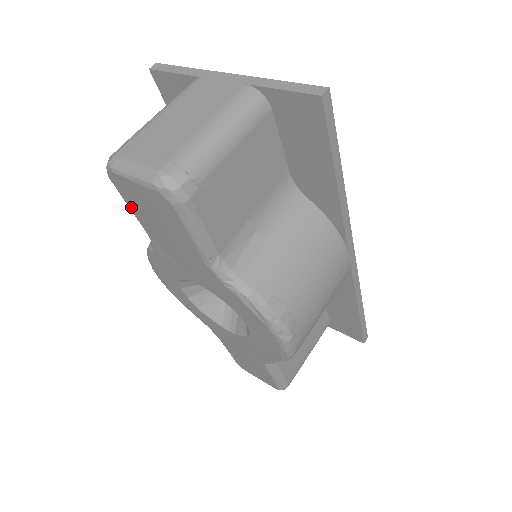
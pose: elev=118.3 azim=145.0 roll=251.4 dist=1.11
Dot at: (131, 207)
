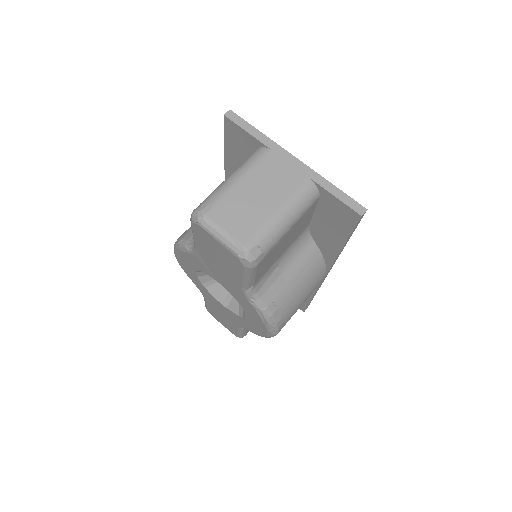
Dot at: (196, 237)
